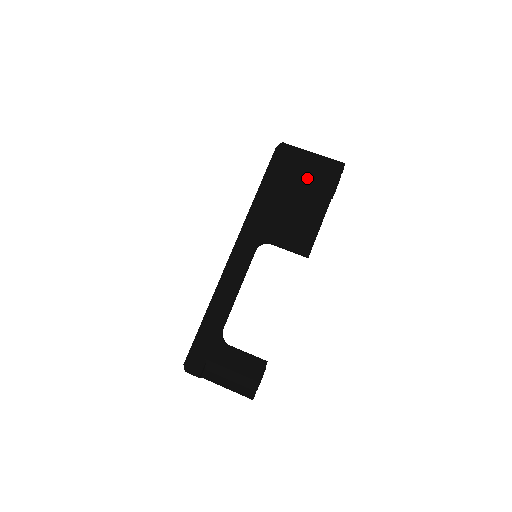
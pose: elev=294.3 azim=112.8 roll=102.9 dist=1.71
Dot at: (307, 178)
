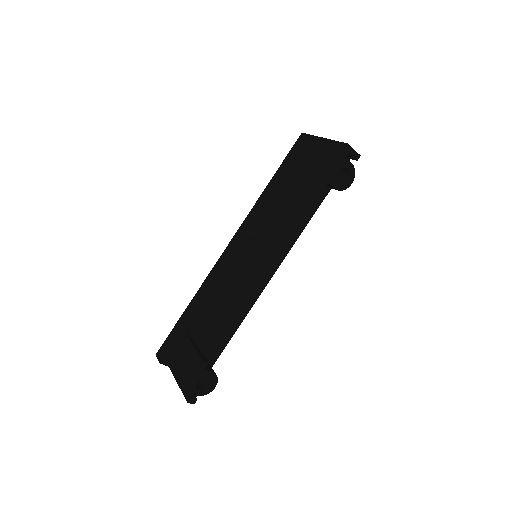
Dot at: (307, 166)
